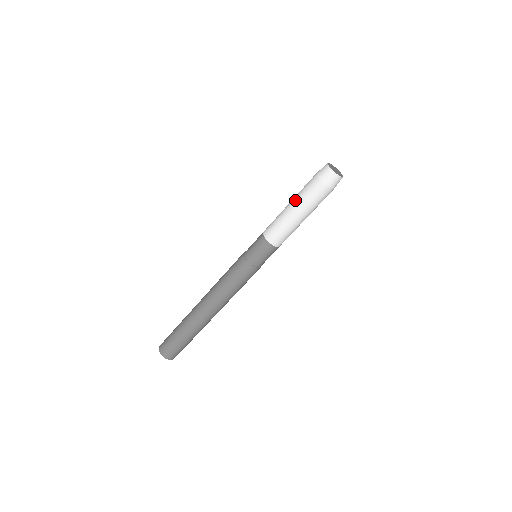
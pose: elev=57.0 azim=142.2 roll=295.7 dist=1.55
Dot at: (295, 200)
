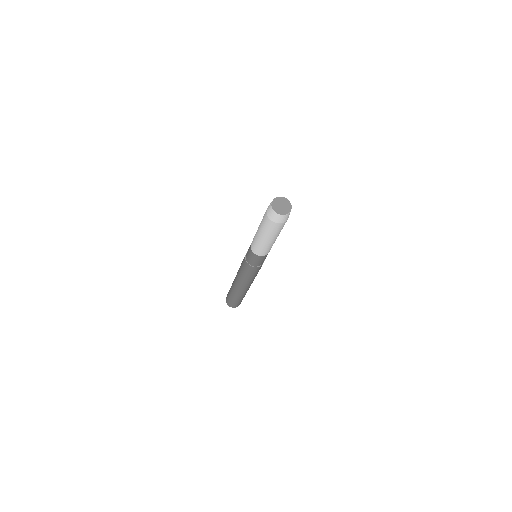
Dot at: occluded
